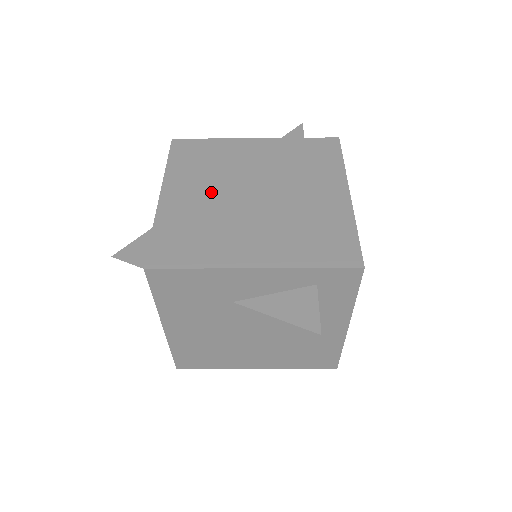
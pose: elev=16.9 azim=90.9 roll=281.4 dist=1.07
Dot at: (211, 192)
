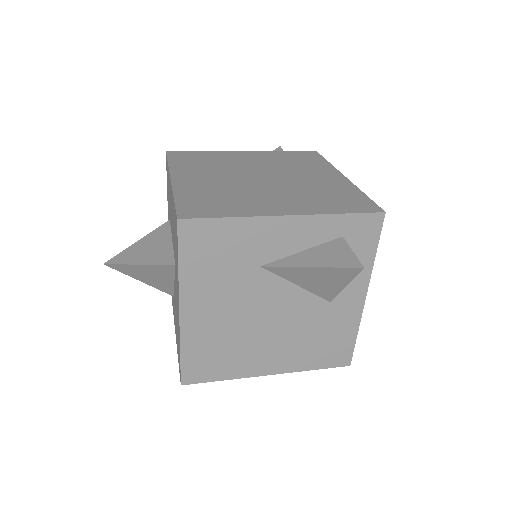
Dot at: (220, 177)
